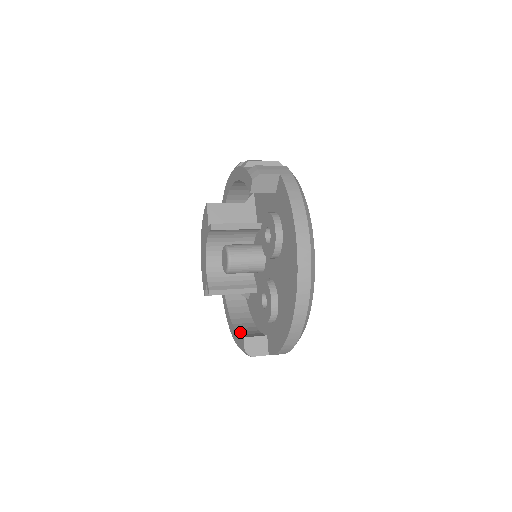
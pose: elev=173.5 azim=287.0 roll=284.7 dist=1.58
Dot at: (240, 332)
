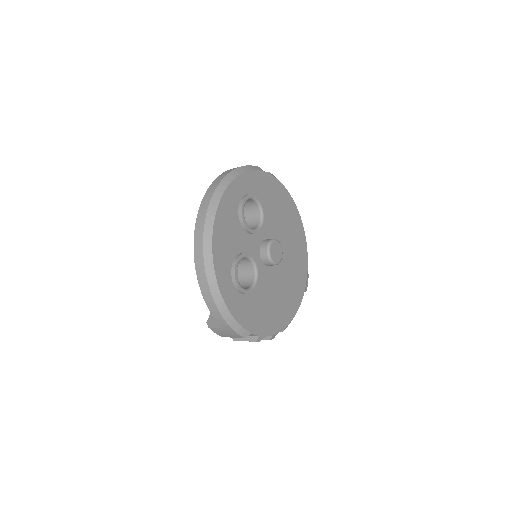
Dot at: occluded
